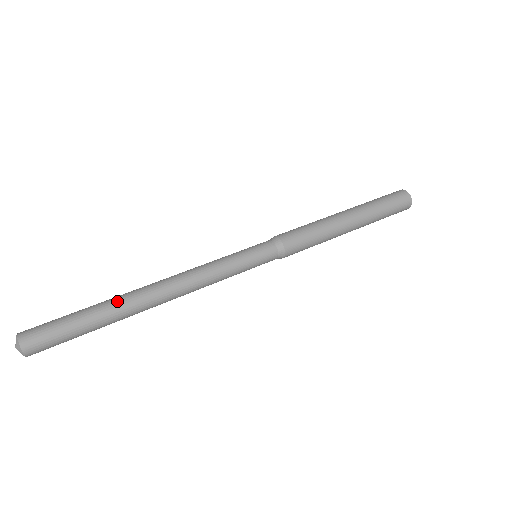
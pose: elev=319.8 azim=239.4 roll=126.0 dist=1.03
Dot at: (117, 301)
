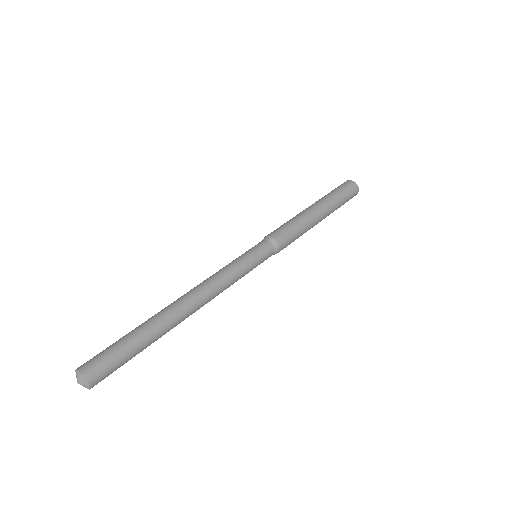
Dot at: (157, 318)
